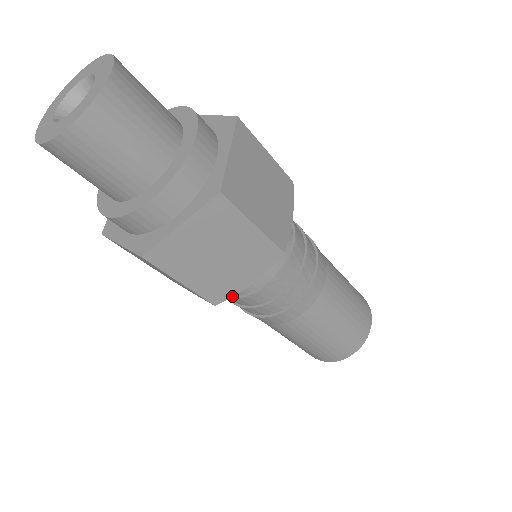
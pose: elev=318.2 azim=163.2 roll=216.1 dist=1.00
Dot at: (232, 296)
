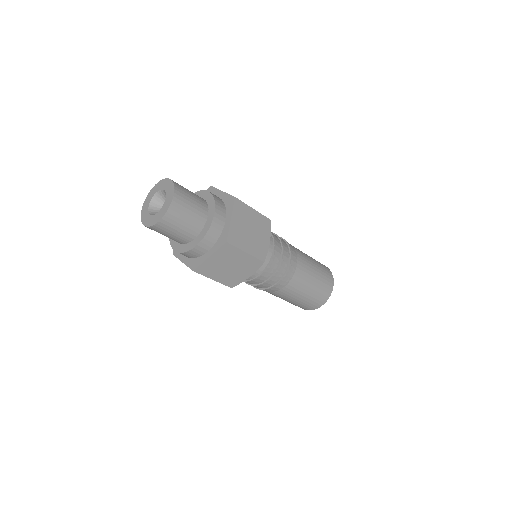
Dot at: occluded
